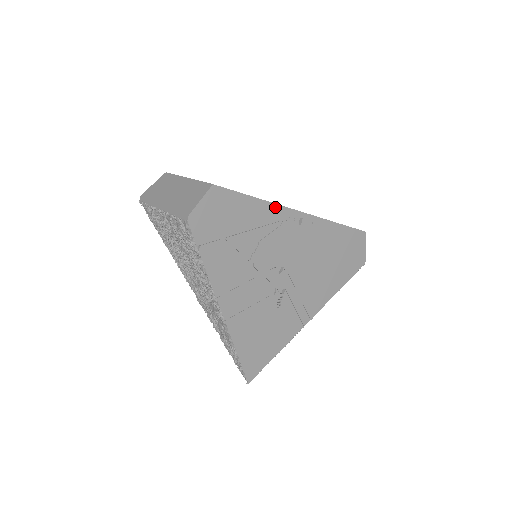
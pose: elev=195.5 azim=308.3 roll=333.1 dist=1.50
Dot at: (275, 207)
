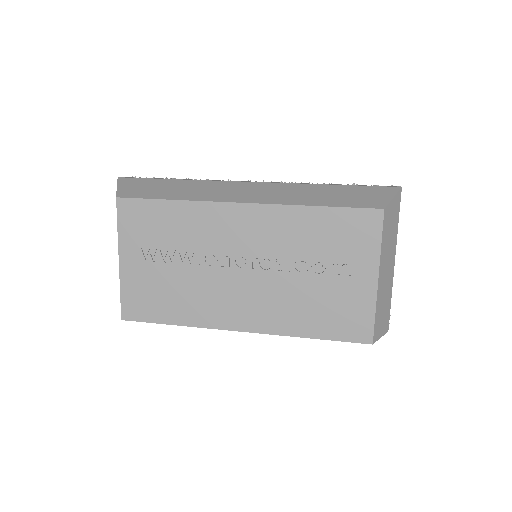
Dot at: (203, 326)
